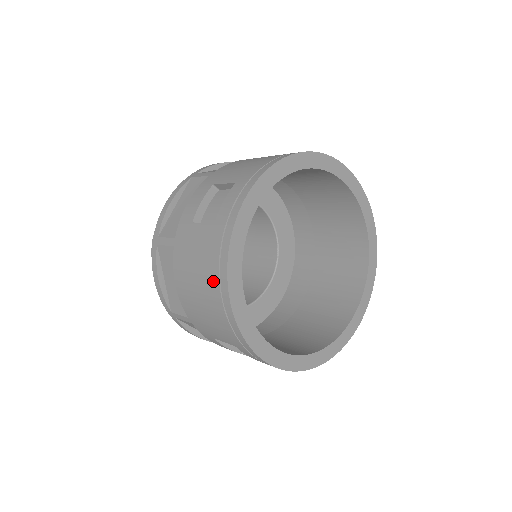
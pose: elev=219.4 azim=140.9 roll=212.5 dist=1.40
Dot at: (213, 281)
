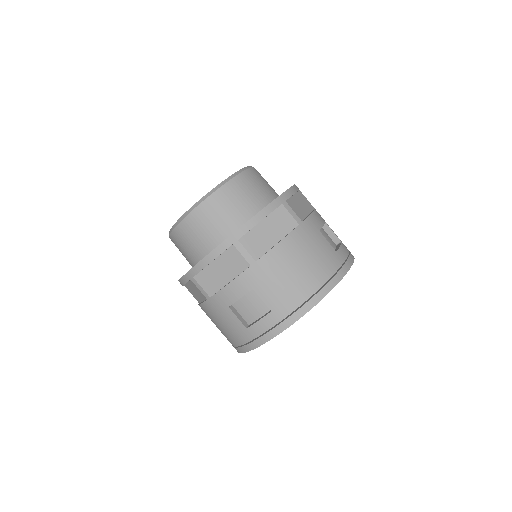
Dot at: (233, 342)
